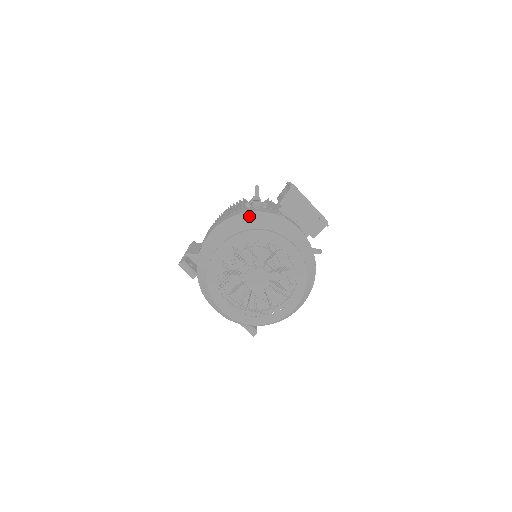
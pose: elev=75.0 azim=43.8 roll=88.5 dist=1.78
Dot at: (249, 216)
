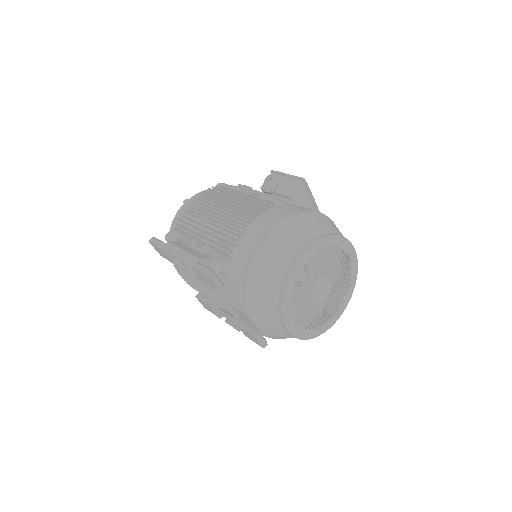
Dot at: (310, 217)
